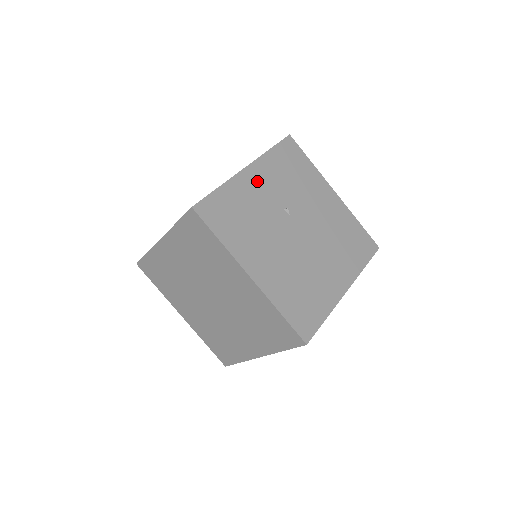
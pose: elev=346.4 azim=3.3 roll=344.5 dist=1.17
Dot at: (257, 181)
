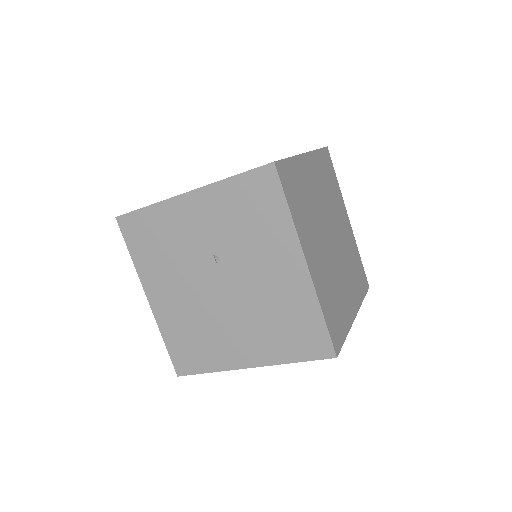
Dot at: (194, 213)
